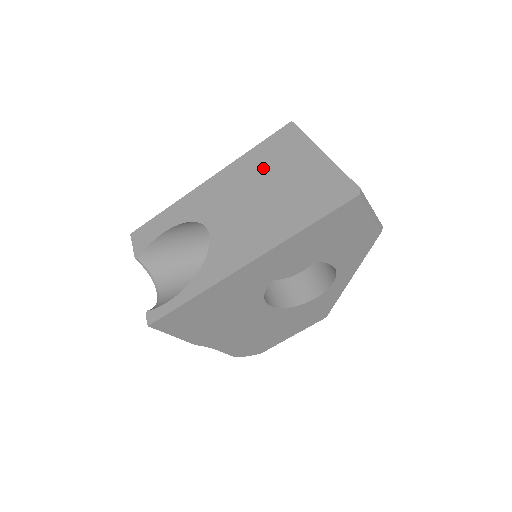
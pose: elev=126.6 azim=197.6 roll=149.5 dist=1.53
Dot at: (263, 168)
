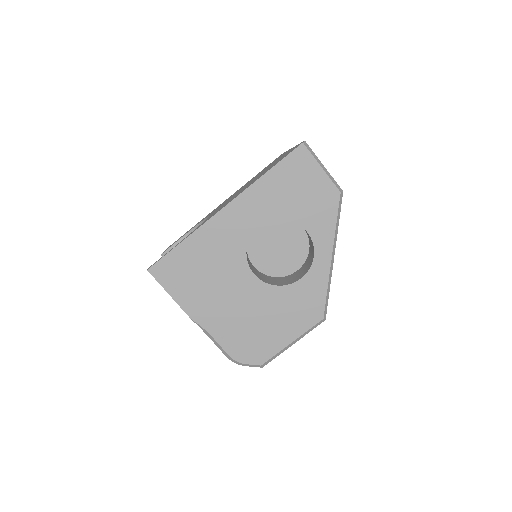
Dot at: occluded
